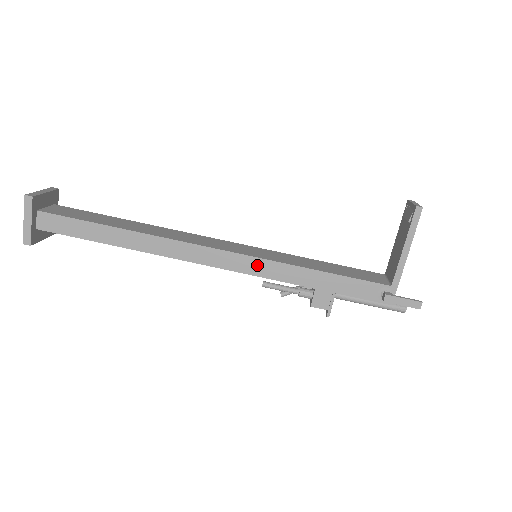
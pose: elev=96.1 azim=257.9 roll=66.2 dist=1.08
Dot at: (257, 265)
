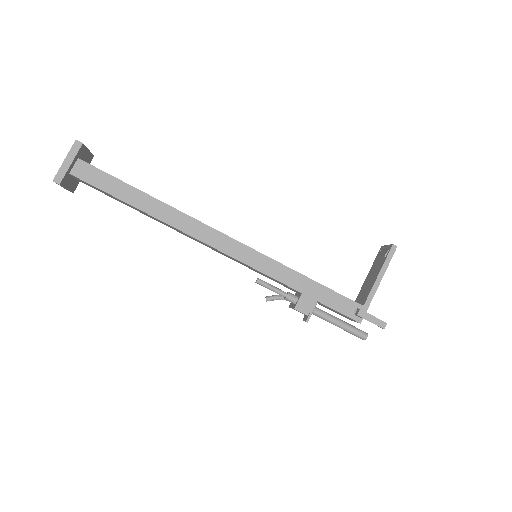
Dot at: (259, 259)
